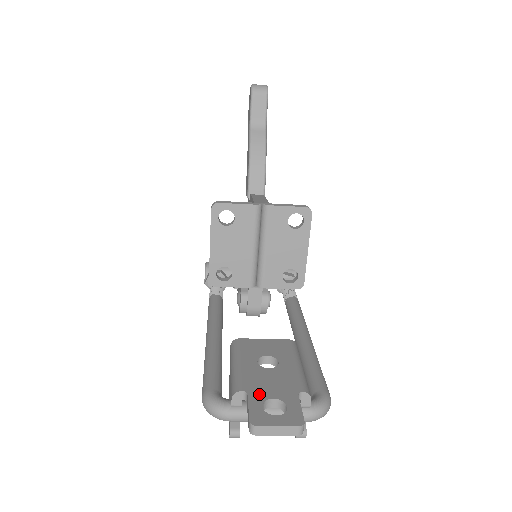
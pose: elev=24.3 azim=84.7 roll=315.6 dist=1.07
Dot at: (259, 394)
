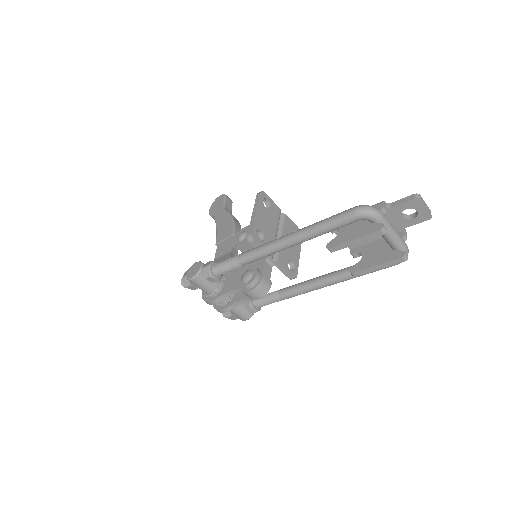
Dot at: occluded
